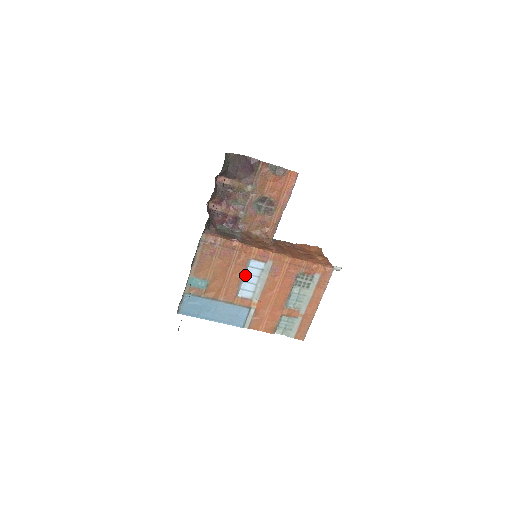
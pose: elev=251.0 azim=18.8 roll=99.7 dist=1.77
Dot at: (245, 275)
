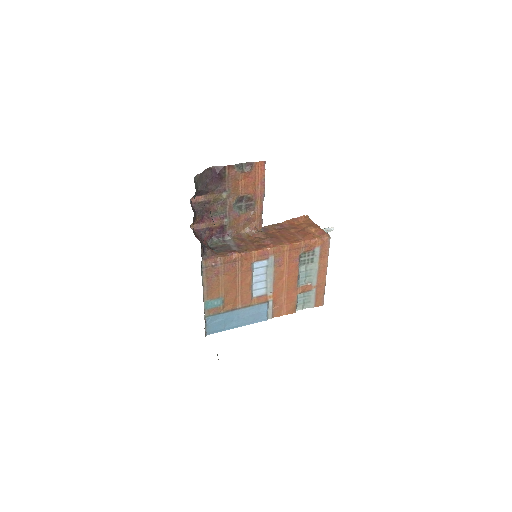
Dot at: (253, 277)
